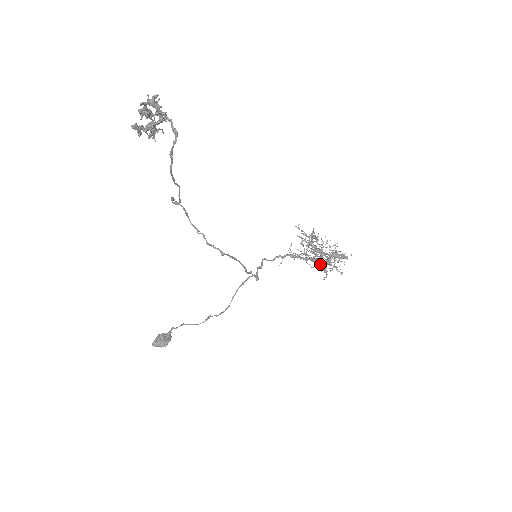
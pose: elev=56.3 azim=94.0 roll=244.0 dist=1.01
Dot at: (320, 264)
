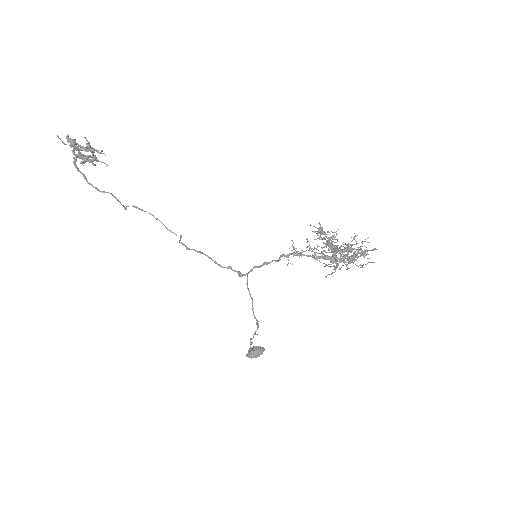
Dot at: (333, 262)
